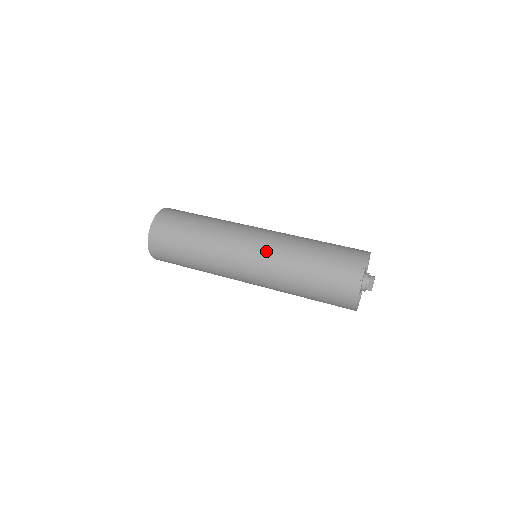
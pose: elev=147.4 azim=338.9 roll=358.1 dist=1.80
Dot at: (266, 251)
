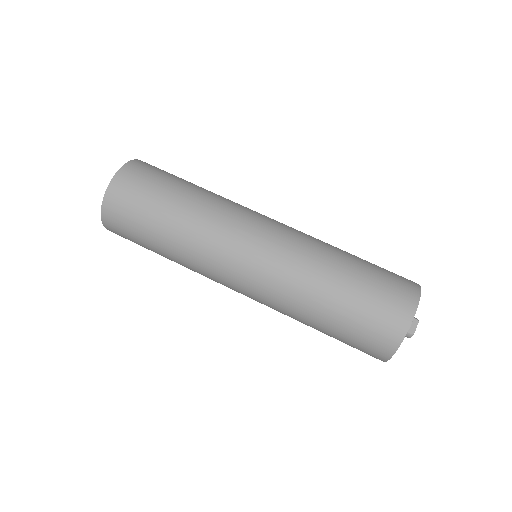
Dot at: (292, 230)
